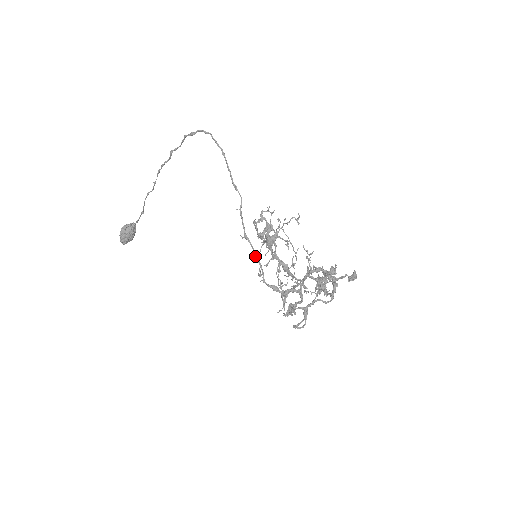
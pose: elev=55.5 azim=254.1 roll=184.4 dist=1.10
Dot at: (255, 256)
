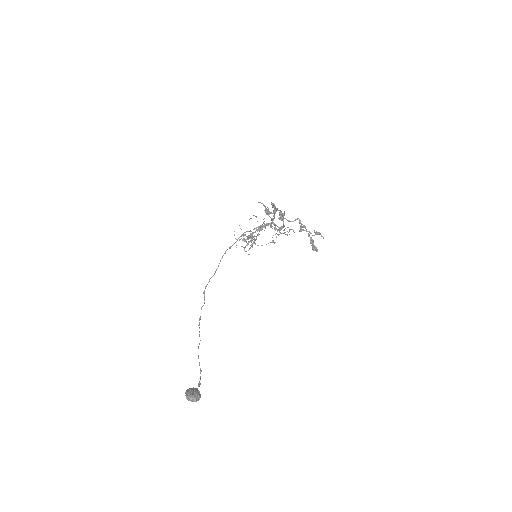
Dot at: (242, 234)
